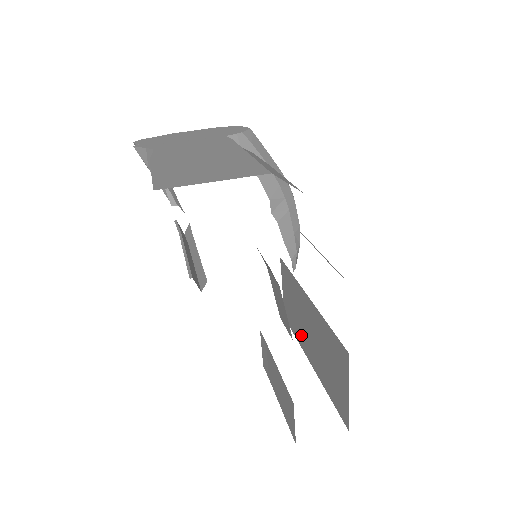
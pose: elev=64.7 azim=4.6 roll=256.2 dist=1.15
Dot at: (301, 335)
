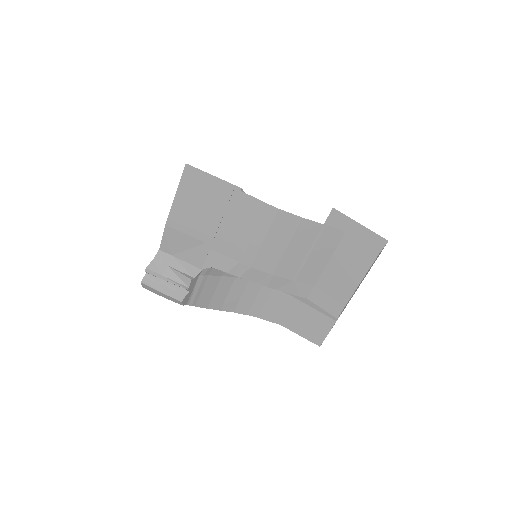
Dot at: occluded
